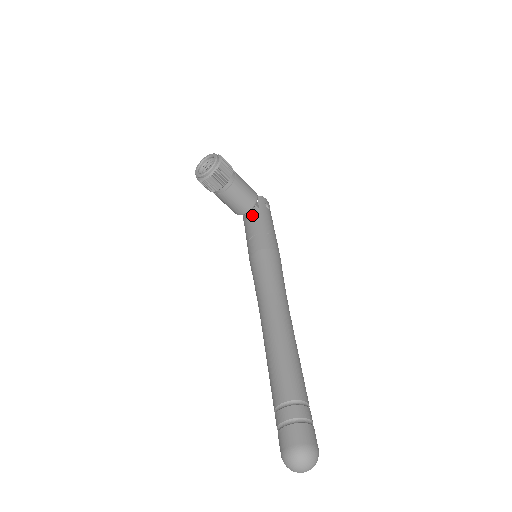
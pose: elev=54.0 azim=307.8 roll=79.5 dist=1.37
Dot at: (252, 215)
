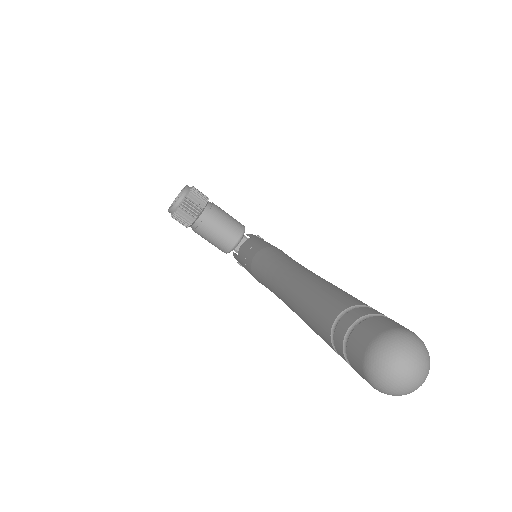
Dot at: occluded
